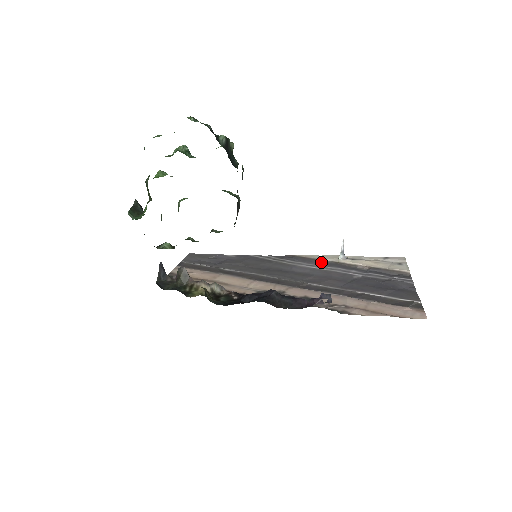
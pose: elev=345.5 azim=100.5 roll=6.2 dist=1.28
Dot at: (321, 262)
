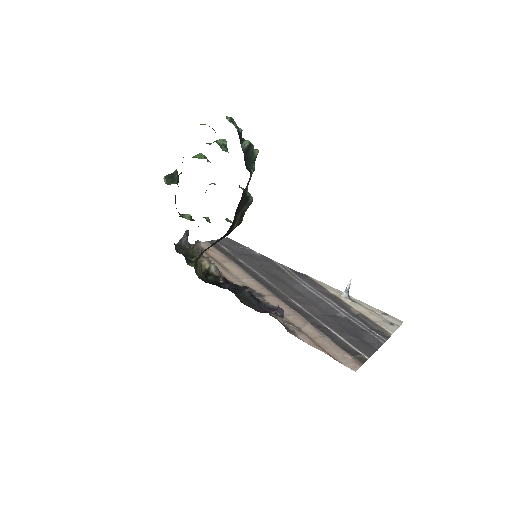
Dot at: (324, 291)
